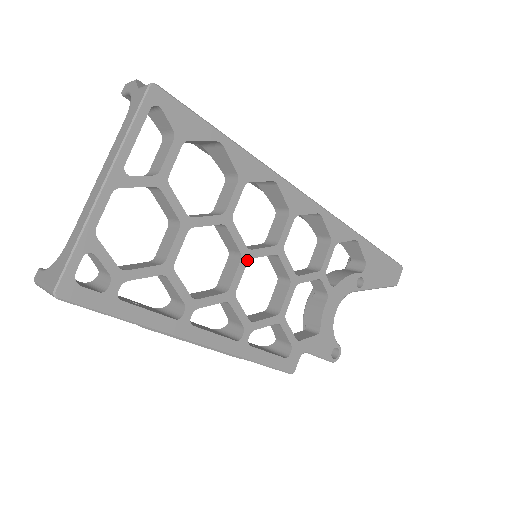
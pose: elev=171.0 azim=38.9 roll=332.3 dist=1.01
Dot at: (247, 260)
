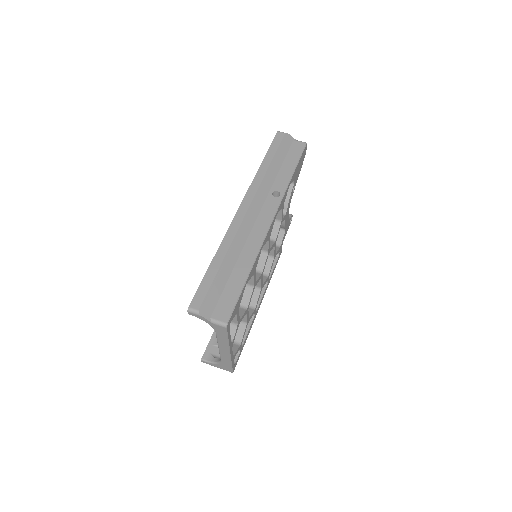
Dot at: occluded
